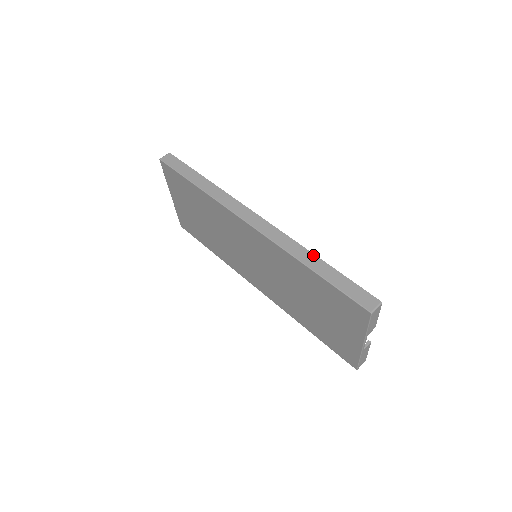
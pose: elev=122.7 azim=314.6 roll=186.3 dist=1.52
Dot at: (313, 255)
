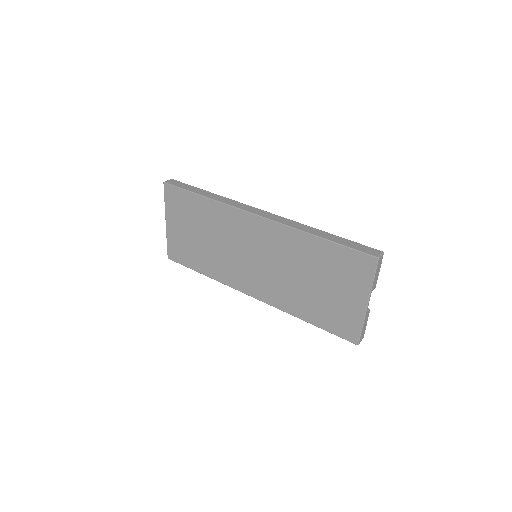
Dot at: (318, 230)
